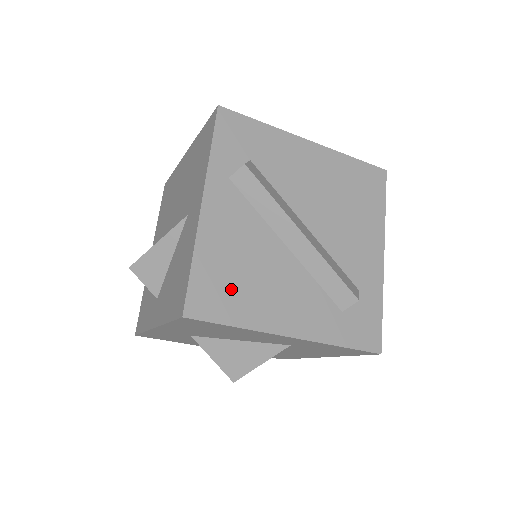
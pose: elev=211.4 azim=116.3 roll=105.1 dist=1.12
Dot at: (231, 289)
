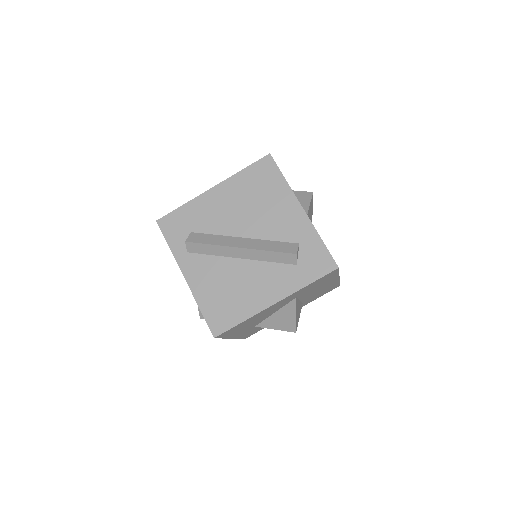
Dot at: (227, 306)
